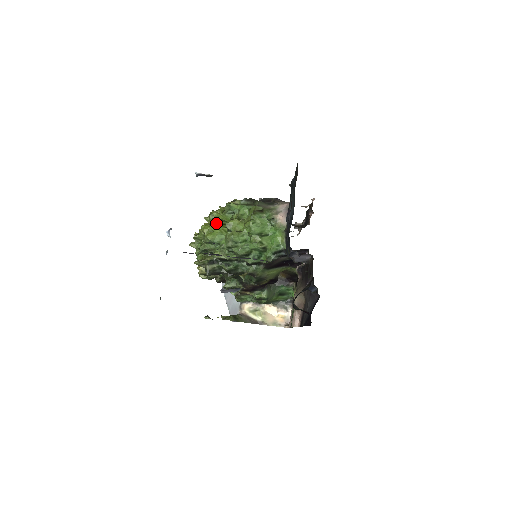
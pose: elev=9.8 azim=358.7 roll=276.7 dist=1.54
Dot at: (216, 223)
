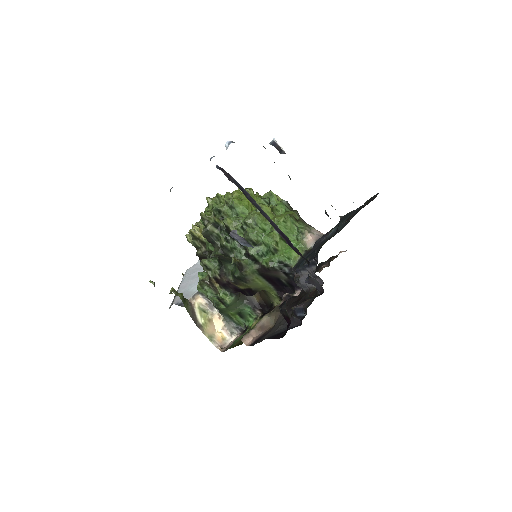
Dot at: occluded
